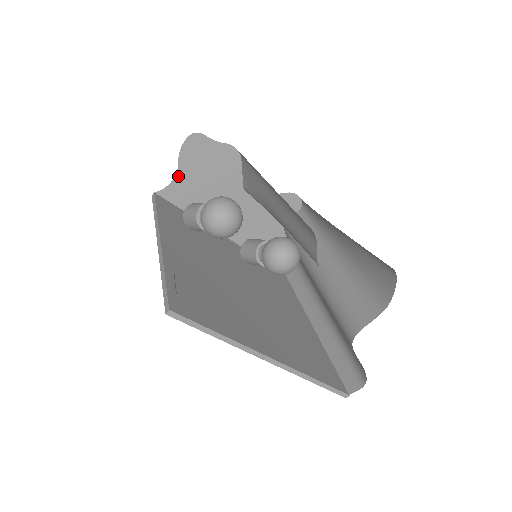
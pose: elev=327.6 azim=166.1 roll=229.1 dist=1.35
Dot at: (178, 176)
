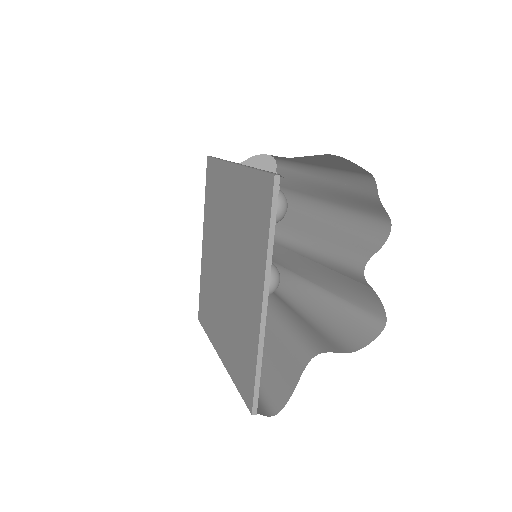
Dot at: occluded
